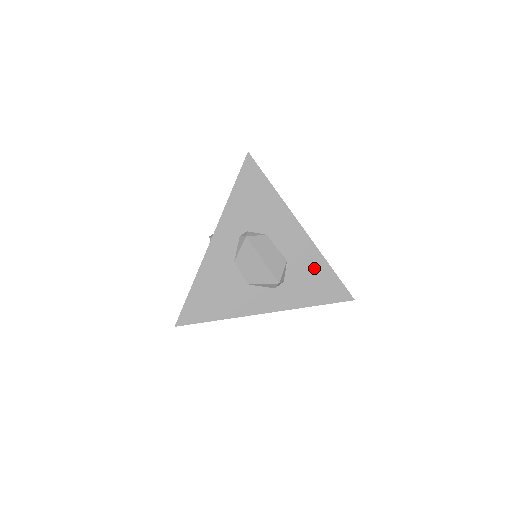
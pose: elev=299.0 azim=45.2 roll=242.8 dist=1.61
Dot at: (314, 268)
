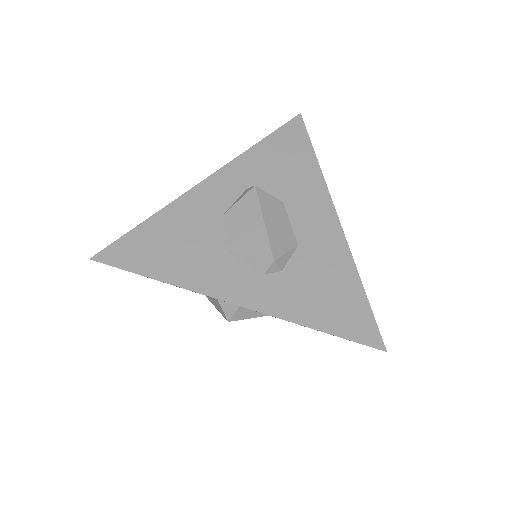
Dot at: (335, 273)
